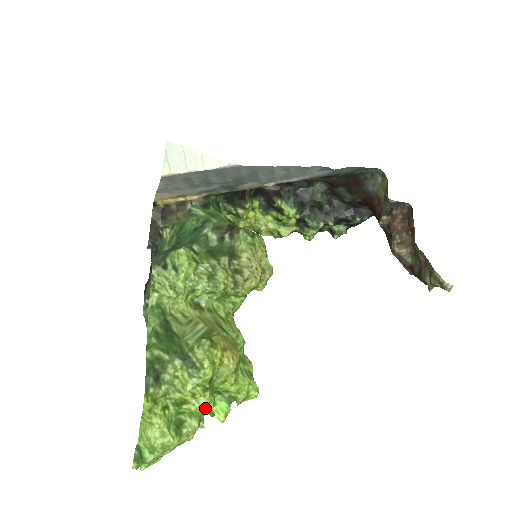
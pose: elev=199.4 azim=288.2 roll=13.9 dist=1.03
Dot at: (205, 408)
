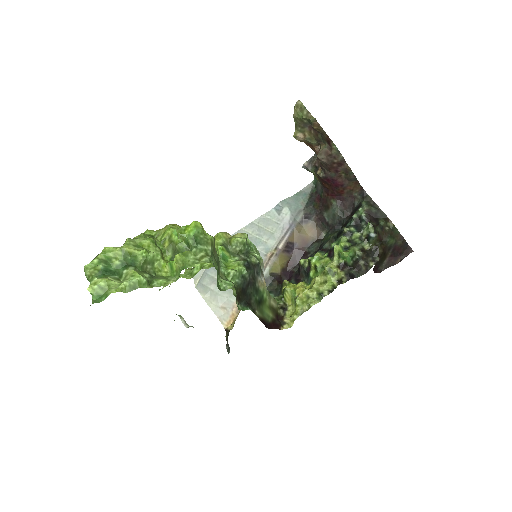
Dot at: (139, 237)
